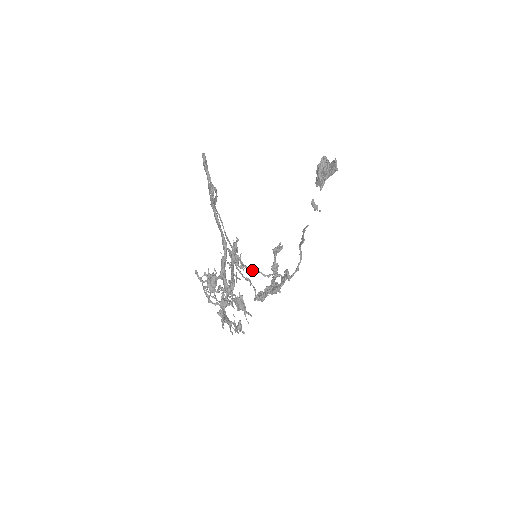
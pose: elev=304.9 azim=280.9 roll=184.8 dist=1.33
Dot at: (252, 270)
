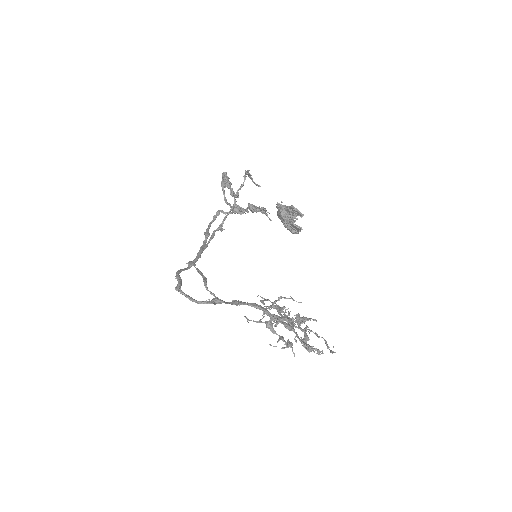
Dot at: occluded
